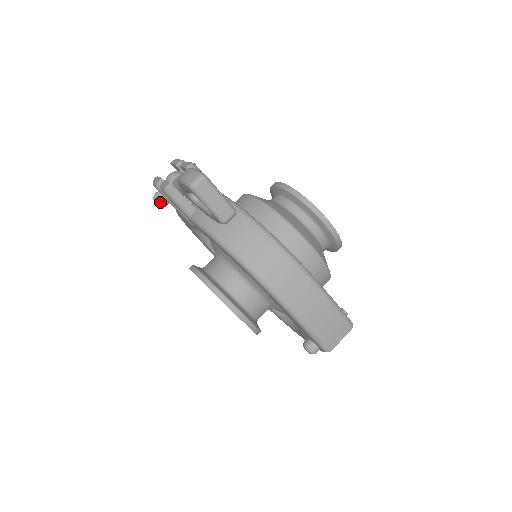
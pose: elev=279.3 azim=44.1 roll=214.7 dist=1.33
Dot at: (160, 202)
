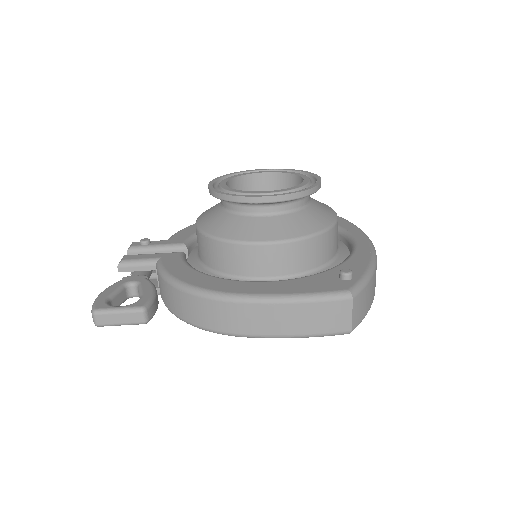
Dot at: occluded
